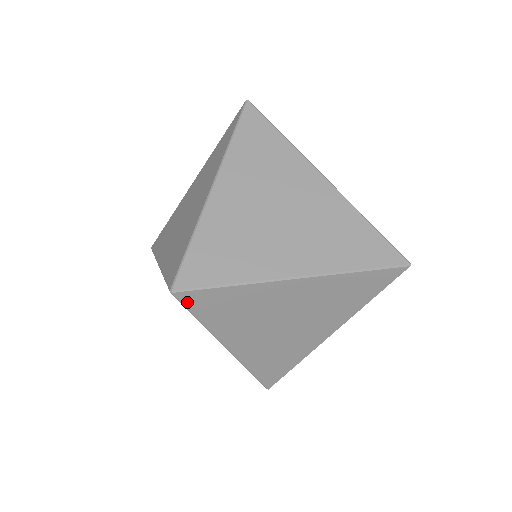
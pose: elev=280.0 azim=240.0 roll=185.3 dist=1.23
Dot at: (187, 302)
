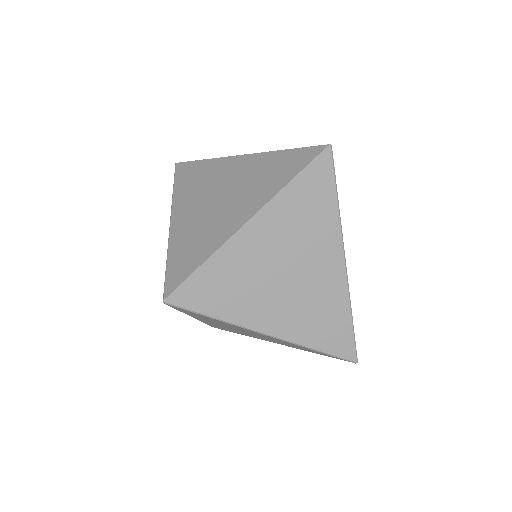
Dot at: (174, 307)
